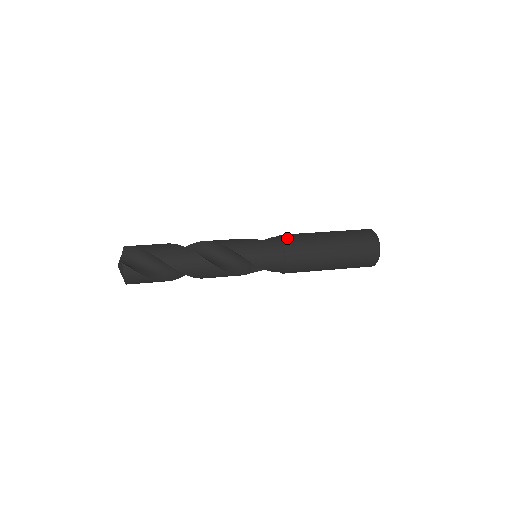
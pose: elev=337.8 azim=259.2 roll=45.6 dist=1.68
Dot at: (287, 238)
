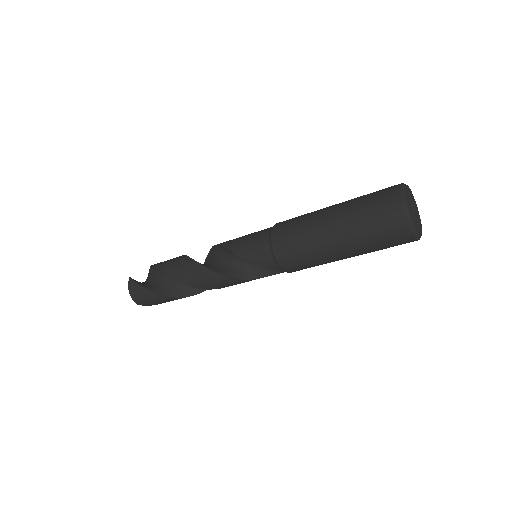
Dot at: occluded
